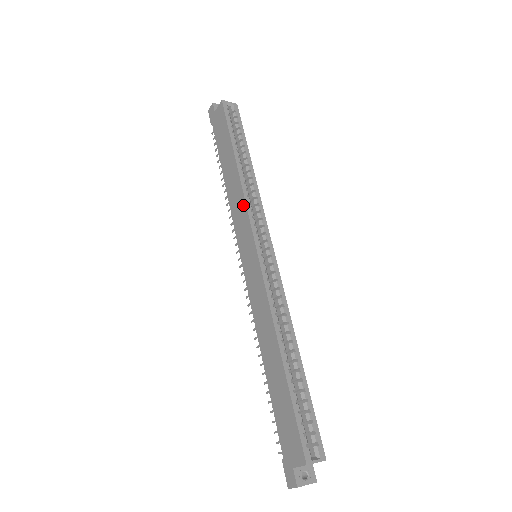
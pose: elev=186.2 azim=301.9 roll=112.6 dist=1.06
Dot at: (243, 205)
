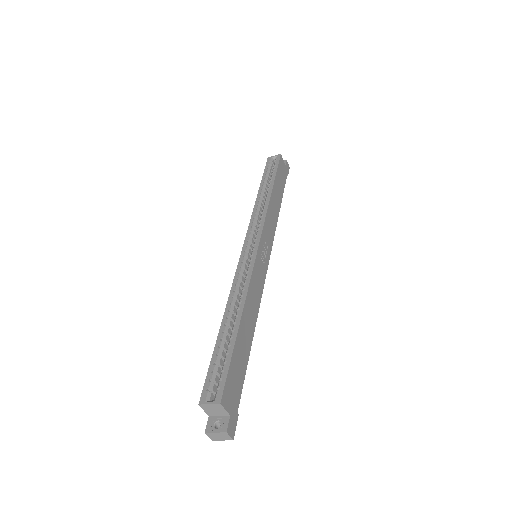
Dot at: occluded
